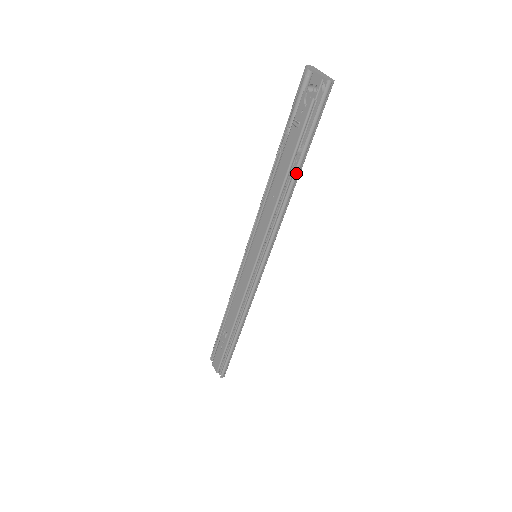
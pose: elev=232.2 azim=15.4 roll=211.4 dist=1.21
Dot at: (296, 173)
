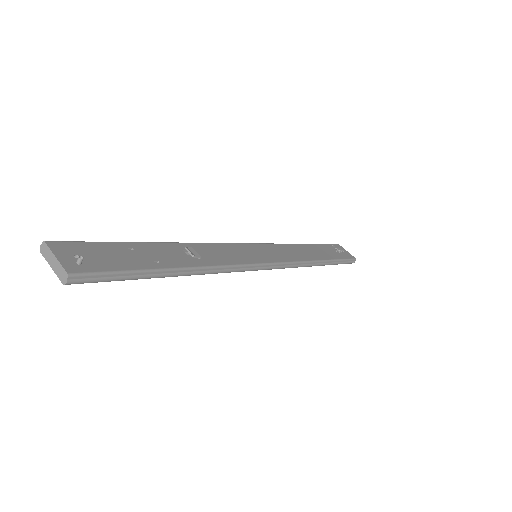
Dot at: (176, 276)
